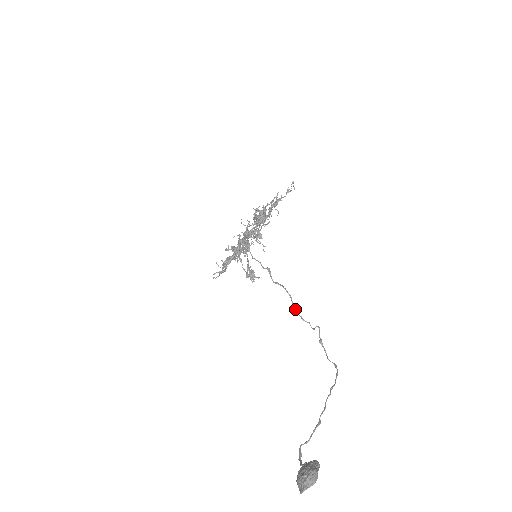
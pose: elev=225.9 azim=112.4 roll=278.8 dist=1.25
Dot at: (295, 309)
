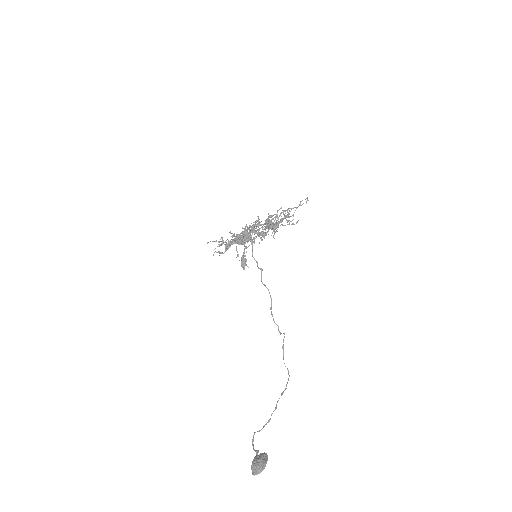
Dot at: (271, 311)
